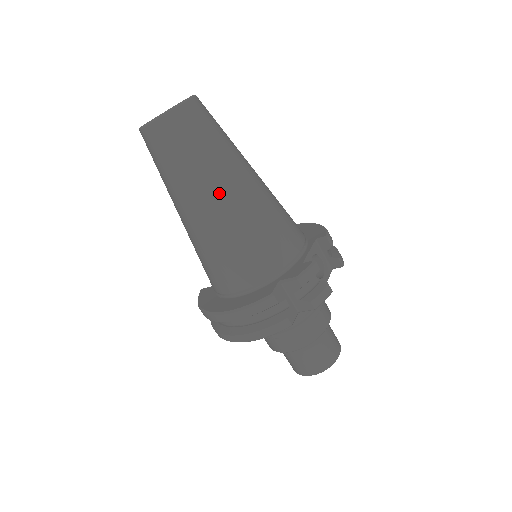
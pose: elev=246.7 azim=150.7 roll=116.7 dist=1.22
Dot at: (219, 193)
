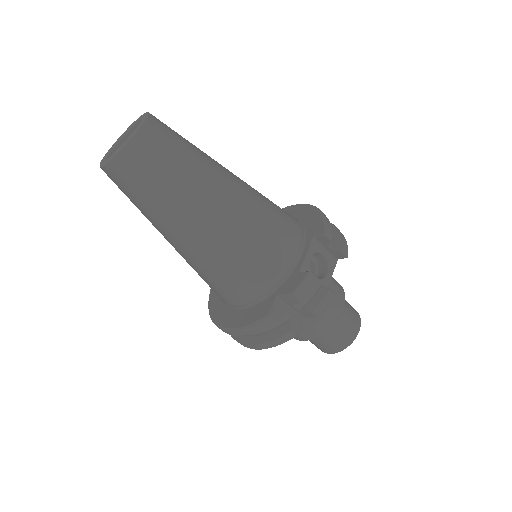
Dot at: (196, 222)
